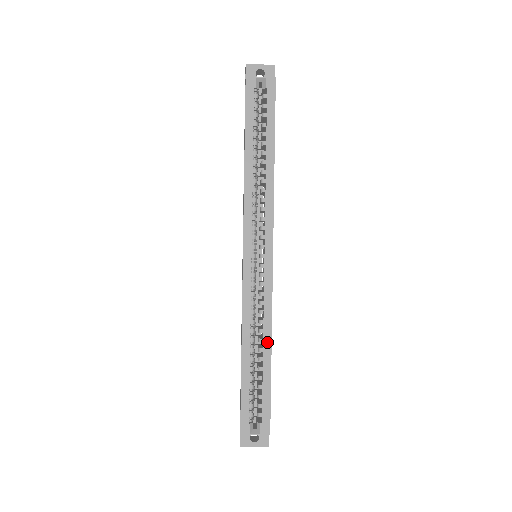
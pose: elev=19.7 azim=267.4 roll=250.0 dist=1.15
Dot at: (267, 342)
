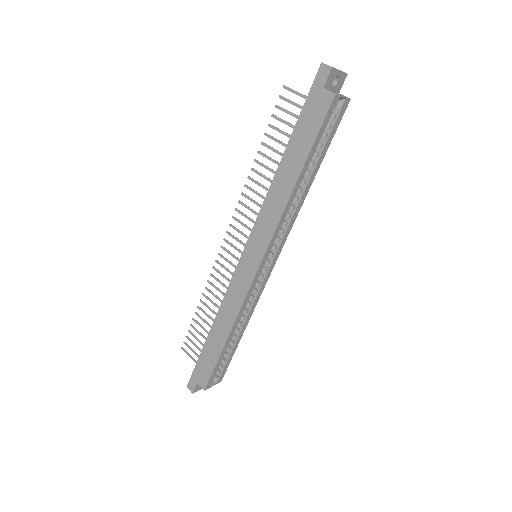
Dot at: (245, 325)
